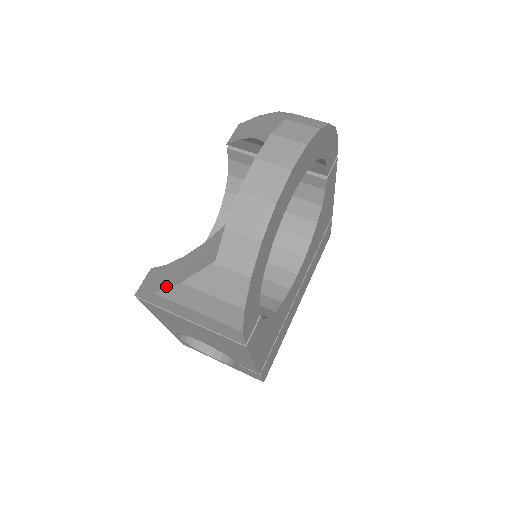
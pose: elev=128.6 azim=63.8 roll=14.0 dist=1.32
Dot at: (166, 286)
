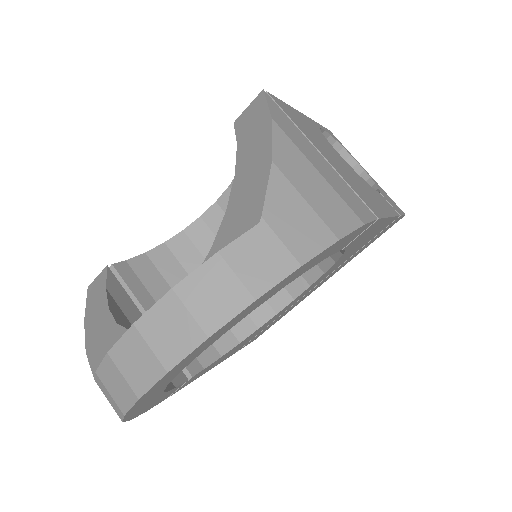
Dot at: (86, 331)
